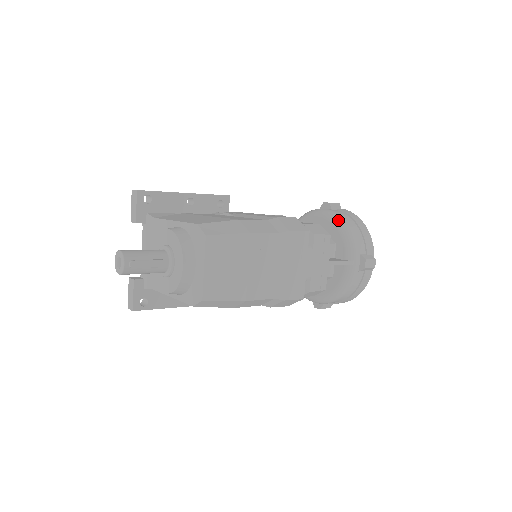
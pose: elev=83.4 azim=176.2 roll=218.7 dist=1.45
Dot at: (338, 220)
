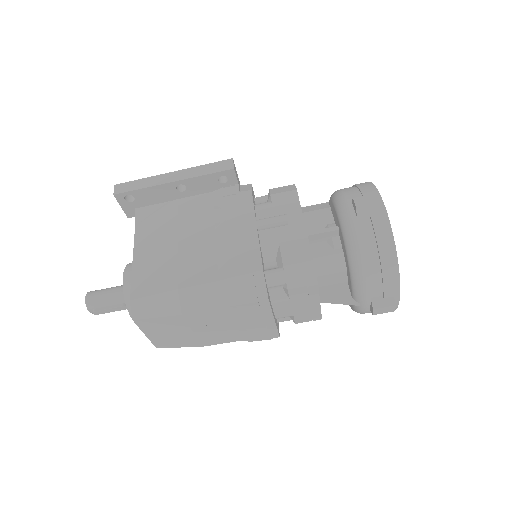
Dot at: (350, 249)
